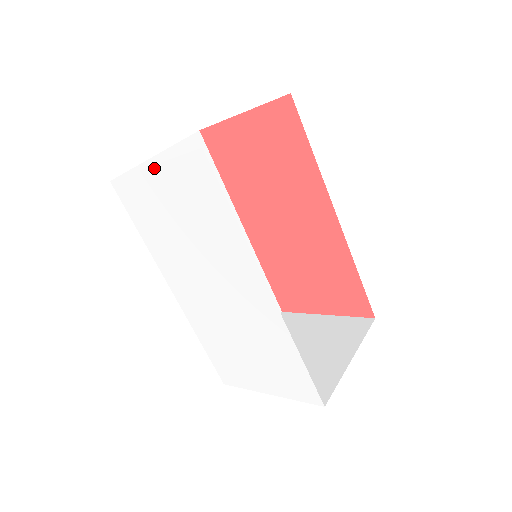
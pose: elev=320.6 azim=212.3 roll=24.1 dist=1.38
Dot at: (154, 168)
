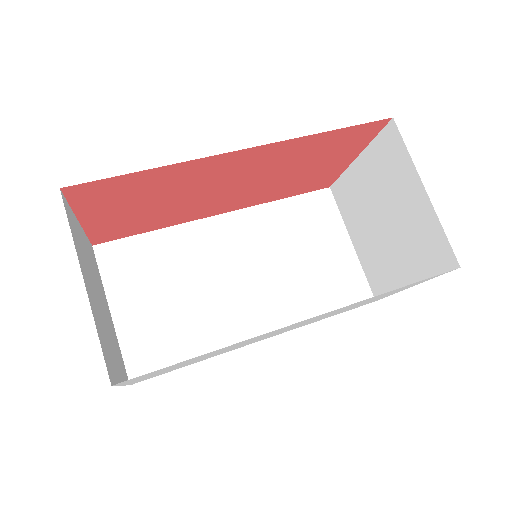
Dot at: occluded
